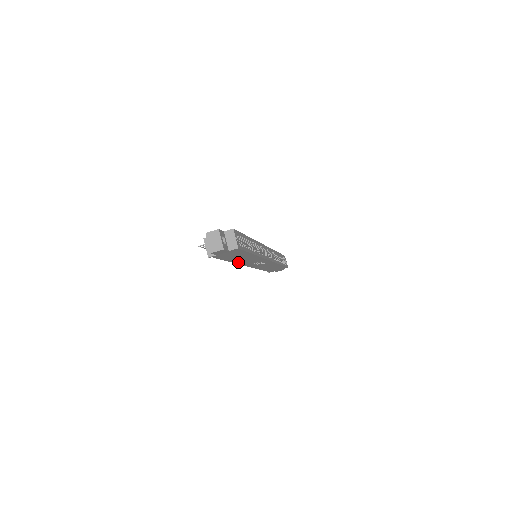
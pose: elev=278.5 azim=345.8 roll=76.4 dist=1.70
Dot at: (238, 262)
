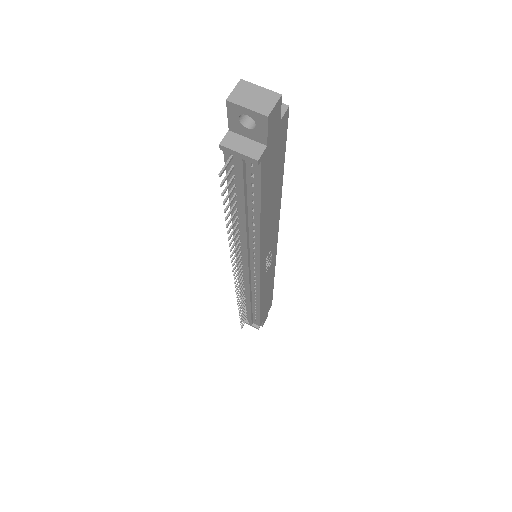
Dot at: (262, 237)
